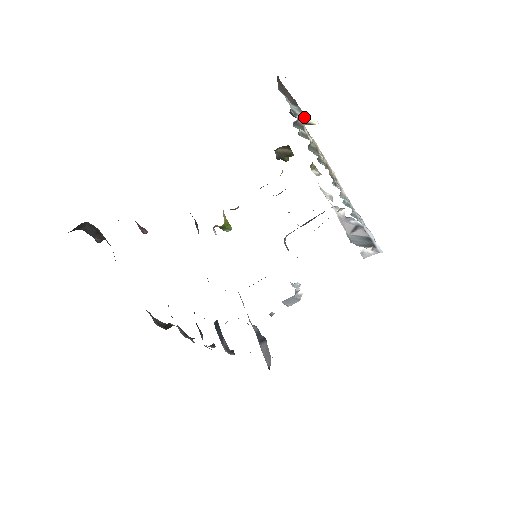
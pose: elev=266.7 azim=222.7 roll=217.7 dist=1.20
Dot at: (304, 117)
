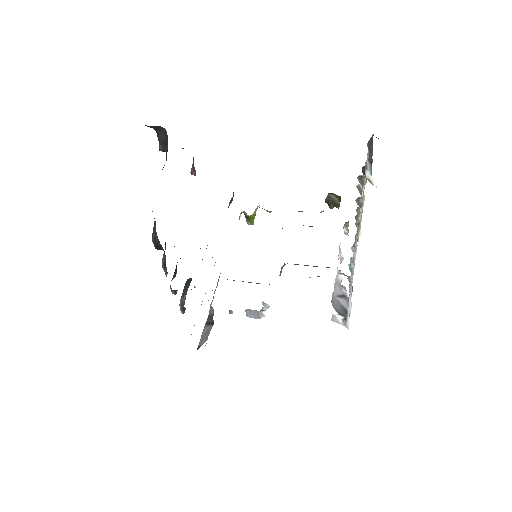
Dot at: (370, 175)
